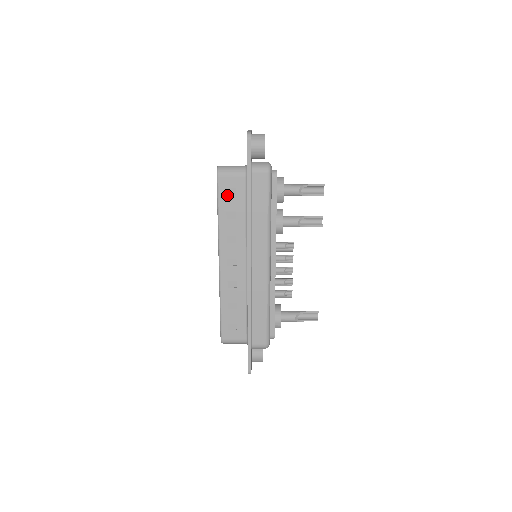
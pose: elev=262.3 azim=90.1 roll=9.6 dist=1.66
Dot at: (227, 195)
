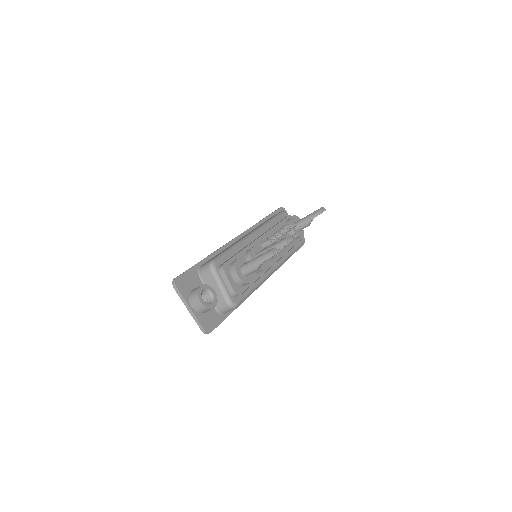
Dot at: occluded
